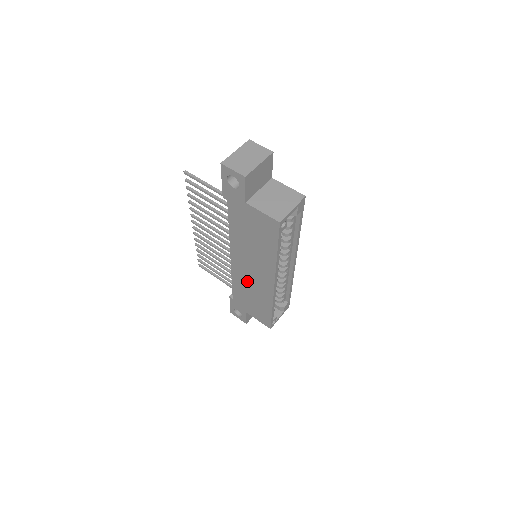
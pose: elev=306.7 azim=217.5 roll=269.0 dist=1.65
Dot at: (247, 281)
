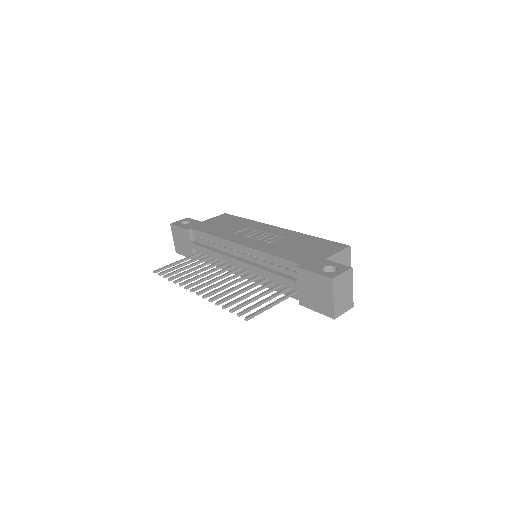
Dot at: occluded
